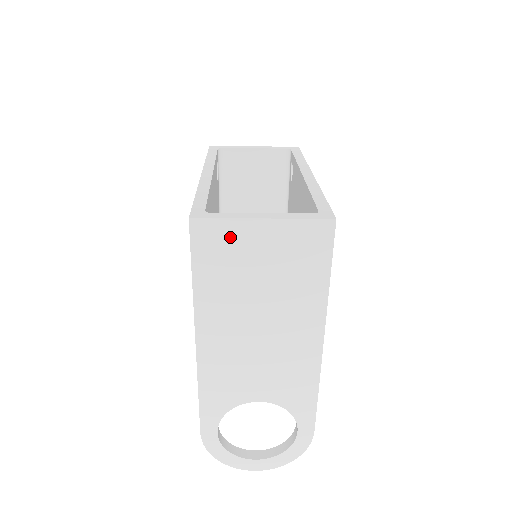
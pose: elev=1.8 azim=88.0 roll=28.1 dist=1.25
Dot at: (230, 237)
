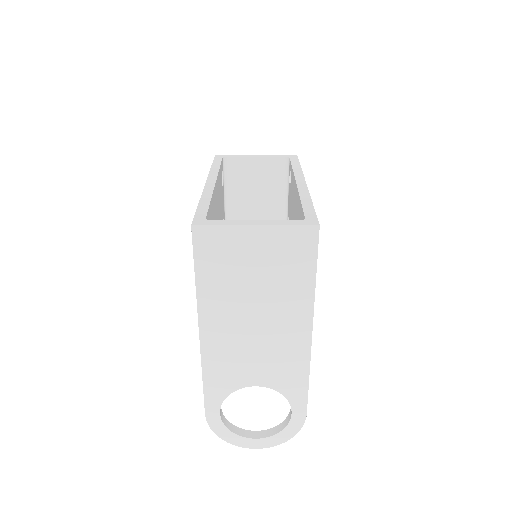
Dot at: (227, 241)
